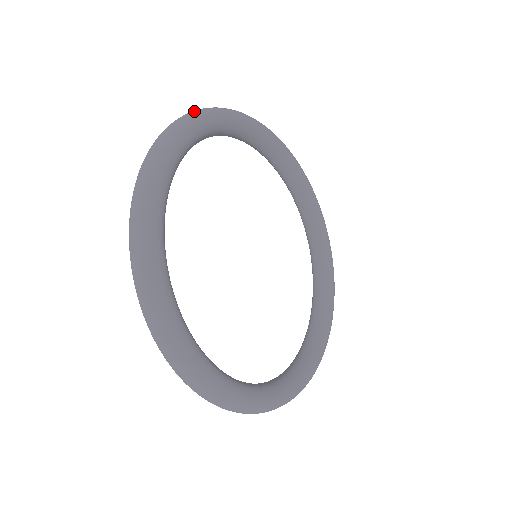
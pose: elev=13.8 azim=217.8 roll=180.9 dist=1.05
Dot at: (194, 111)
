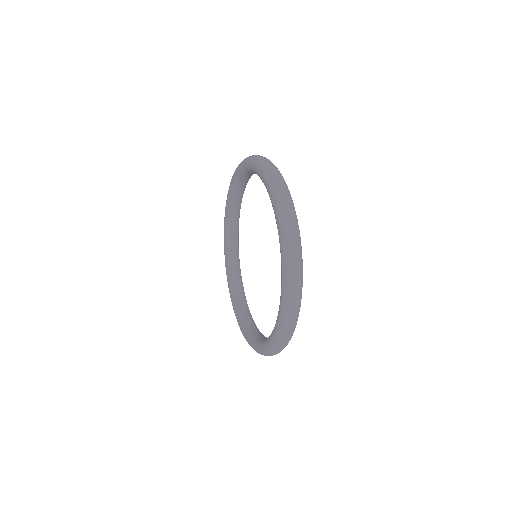
Dot at: (276, 168)
